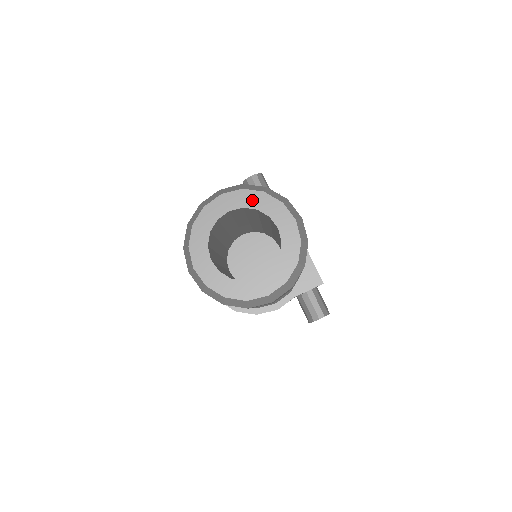
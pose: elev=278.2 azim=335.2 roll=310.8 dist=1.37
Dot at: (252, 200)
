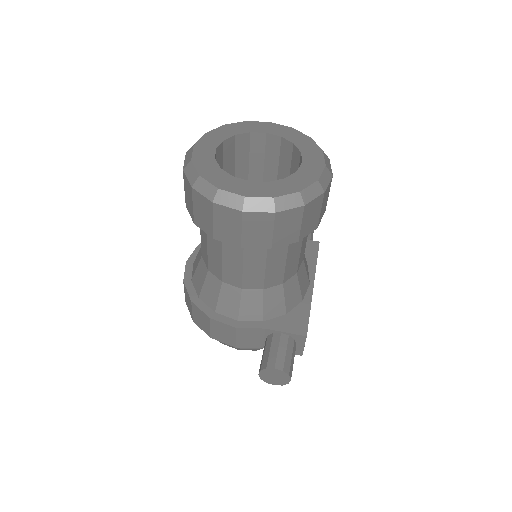
Dot at: (295, 137)
